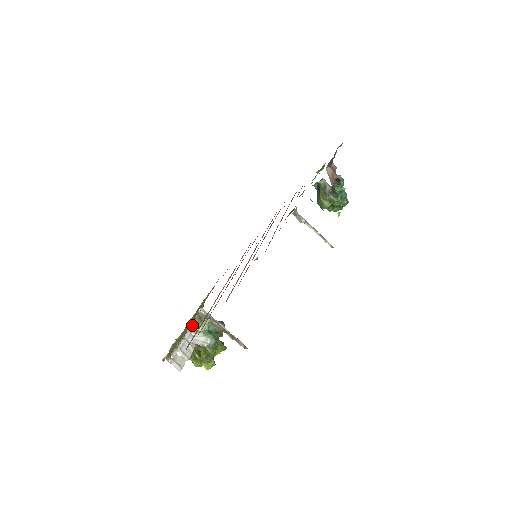
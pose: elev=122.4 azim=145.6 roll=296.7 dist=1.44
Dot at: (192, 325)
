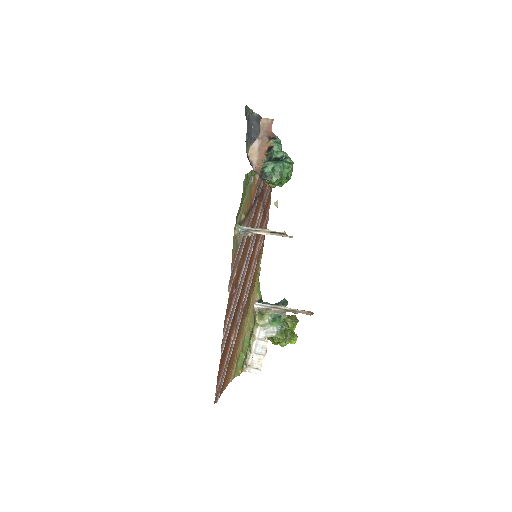
Dot at: (258, 321)
